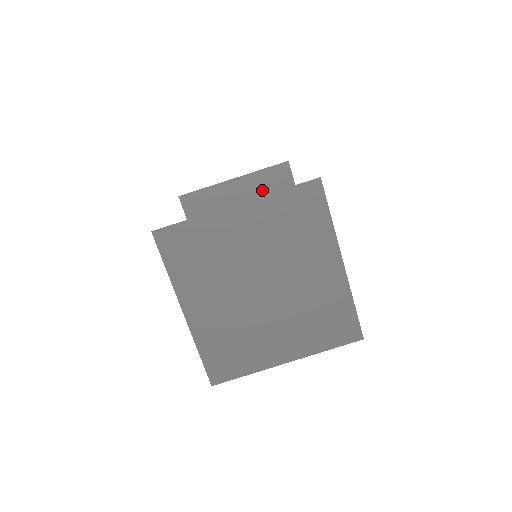
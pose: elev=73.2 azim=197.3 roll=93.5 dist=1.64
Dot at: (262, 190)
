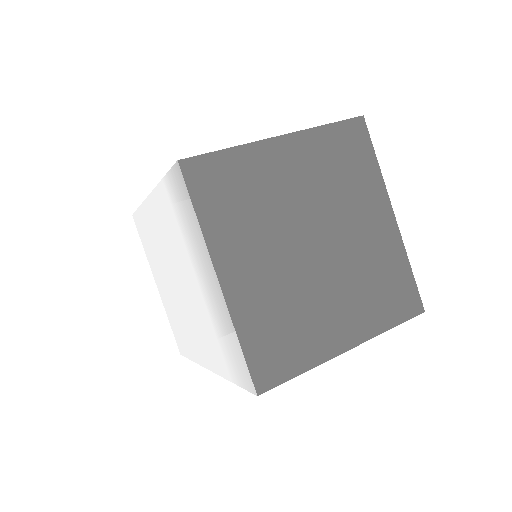
Dot at: occluded
